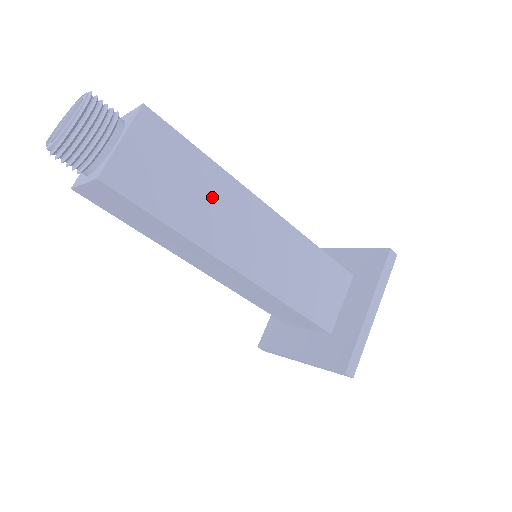
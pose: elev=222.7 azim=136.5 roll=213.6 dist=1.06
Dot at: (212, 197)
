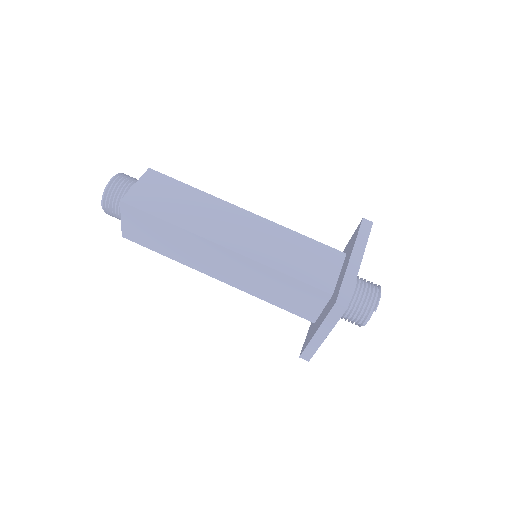
Dot at: (199, 207)
